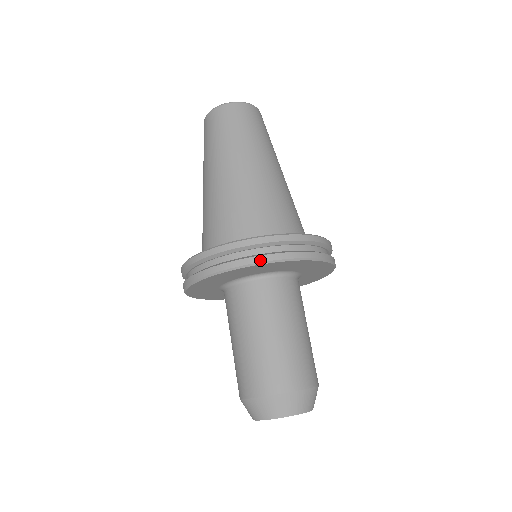
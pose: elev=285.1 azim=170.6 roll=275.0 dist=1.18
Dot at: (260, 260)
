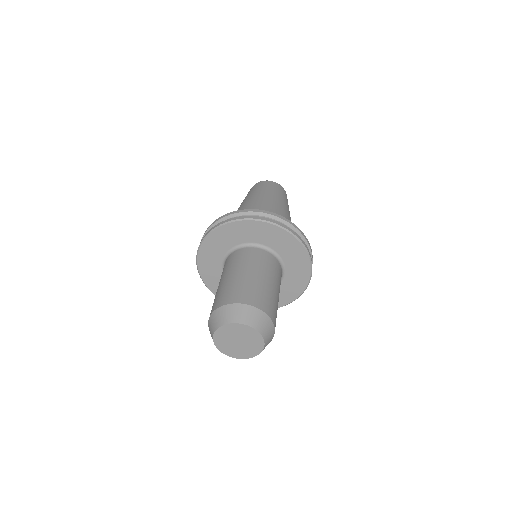
Dot at: (289, 230)
